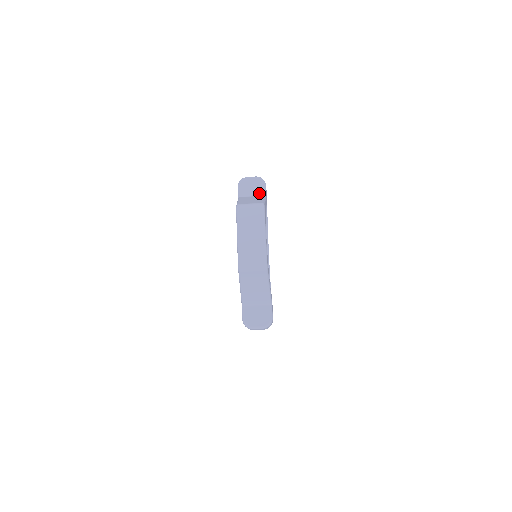
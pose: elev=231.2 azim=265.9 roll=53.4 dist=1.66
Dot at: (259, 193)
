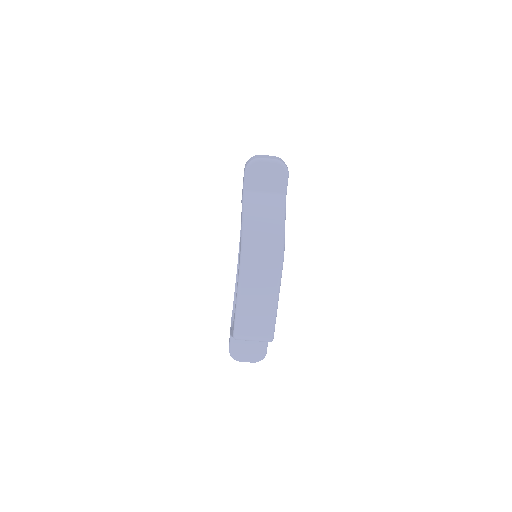
Dot at: (276, 190)
